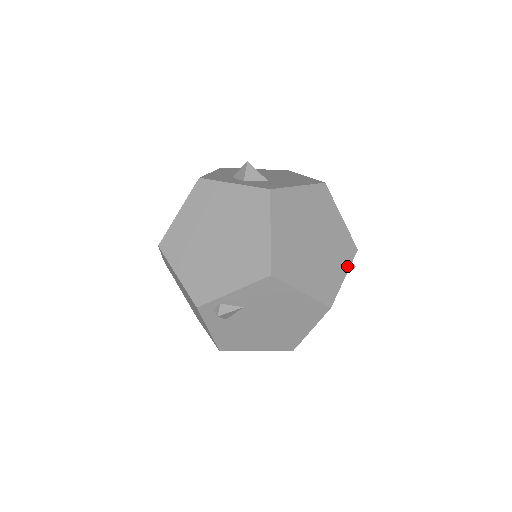
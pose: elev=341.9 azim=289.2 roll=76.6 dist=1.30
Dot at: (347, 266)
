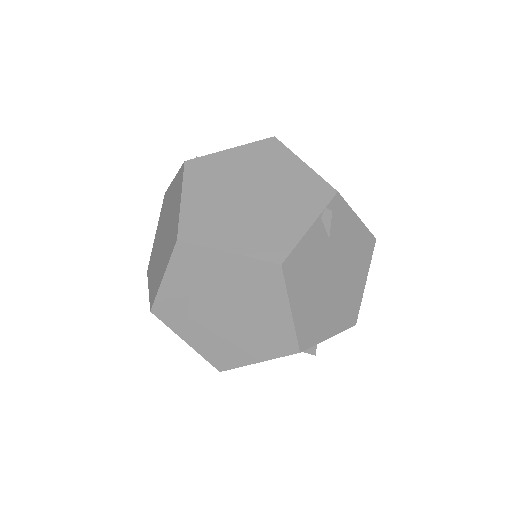
Dot at: (315, 213)
